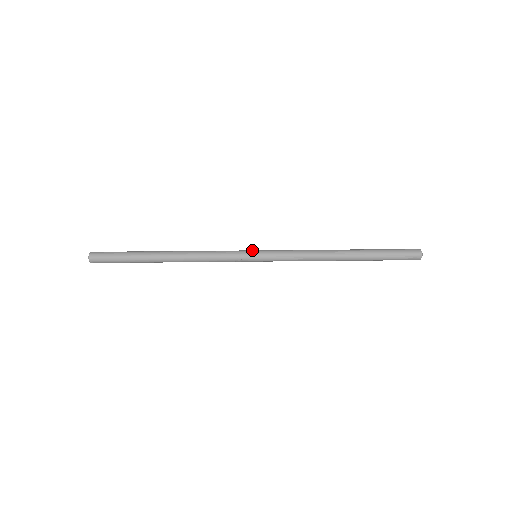
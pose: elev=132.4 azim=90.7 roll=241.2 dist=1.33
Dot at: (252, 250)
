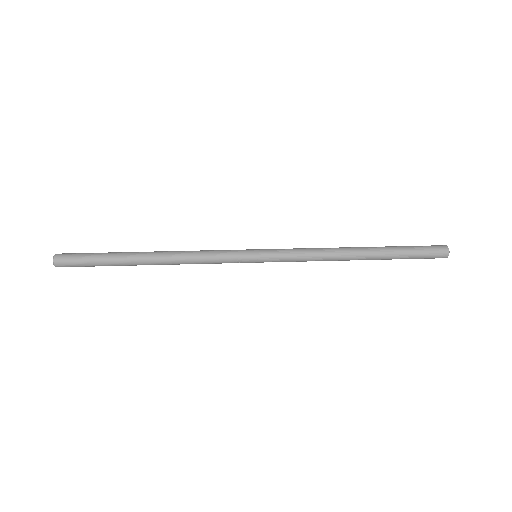
Dot at: (251, 251)
